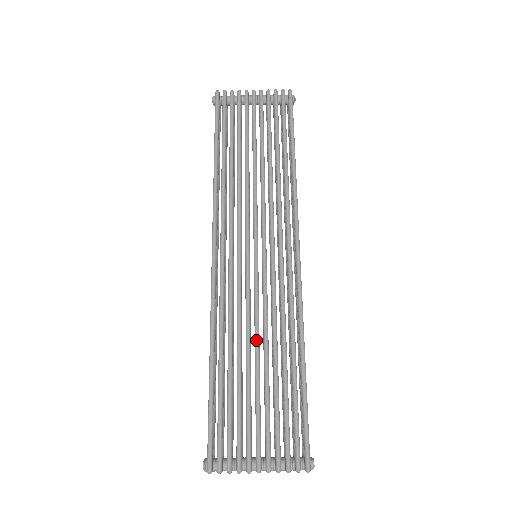
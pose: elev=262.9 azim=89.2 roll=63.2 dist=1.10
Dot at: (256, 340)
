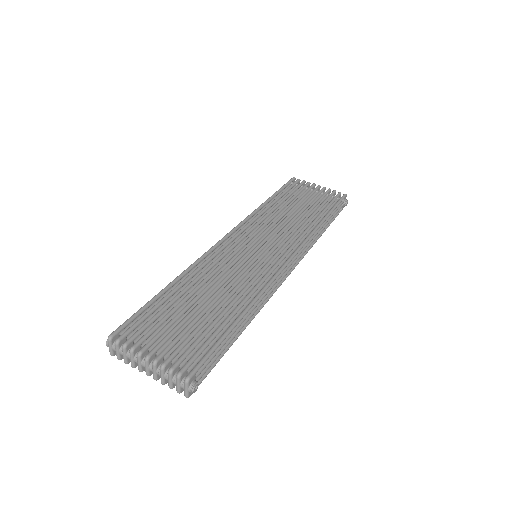
Dot at: (216, 287)
